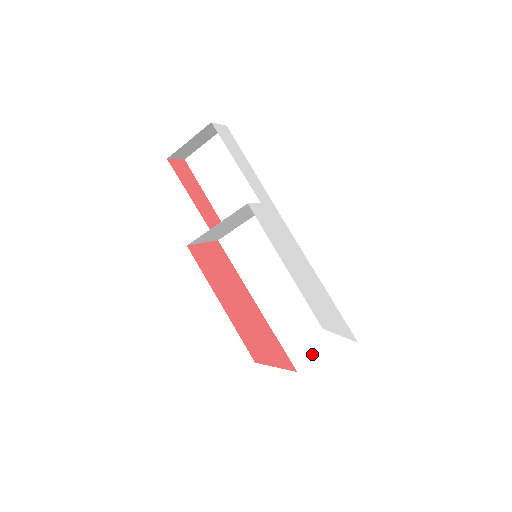
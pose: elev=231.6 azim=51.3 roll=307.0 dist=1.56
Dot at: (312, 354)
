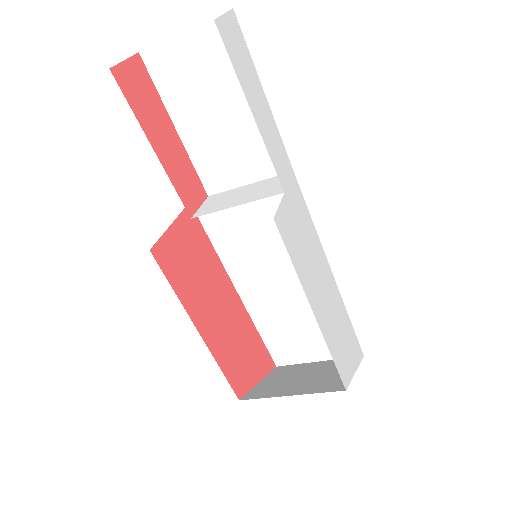
Dot at: (301, 355)
